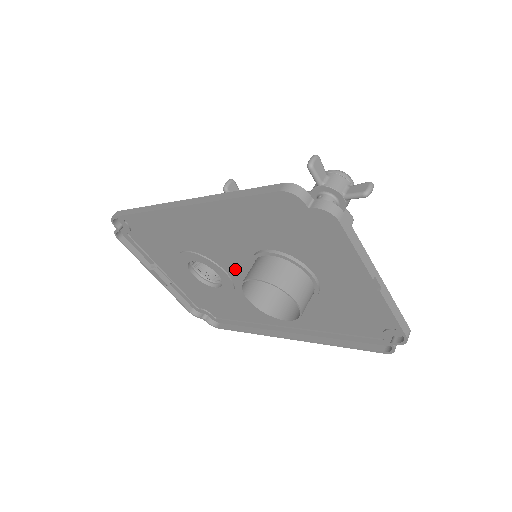
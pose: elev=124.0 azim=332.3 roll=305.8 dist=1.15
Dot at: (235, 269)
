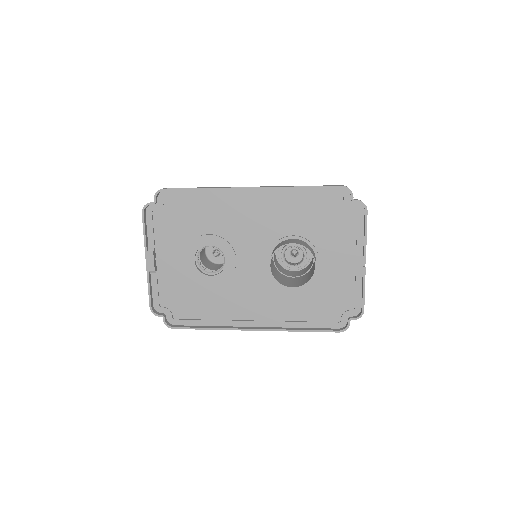
Dot at: (248, 255)
